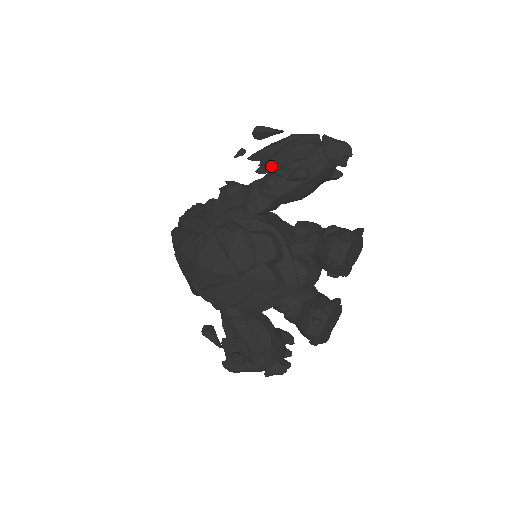
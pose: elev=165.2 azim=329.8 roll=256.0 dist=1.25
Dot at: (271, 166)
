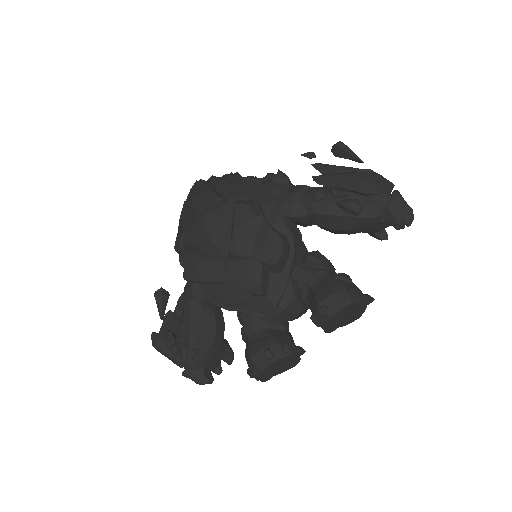
Dot at: (331, 181)
